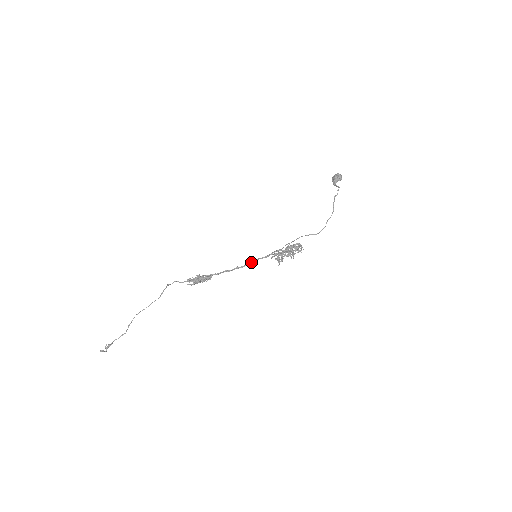
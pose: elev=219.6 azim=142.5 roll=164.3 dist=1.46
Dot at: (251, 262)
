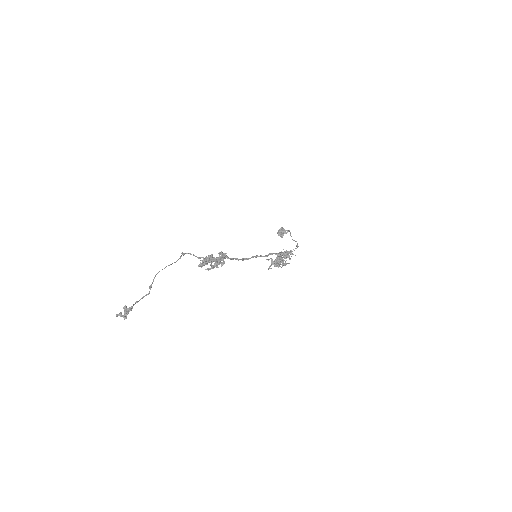
Dot at: (255, 257)
